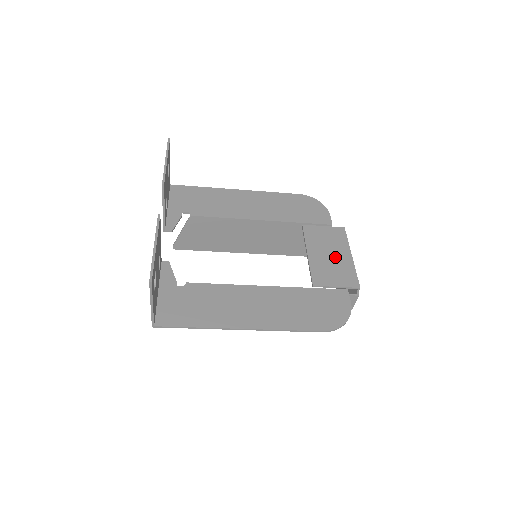
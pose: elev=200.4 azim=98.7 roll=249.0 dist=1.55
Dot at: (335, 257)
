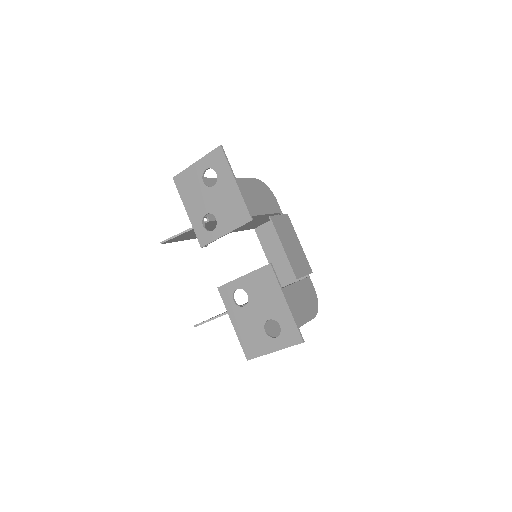
Dot at: (295, 247)
